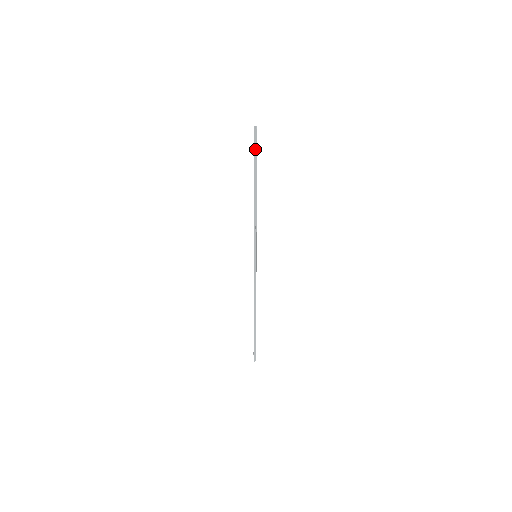
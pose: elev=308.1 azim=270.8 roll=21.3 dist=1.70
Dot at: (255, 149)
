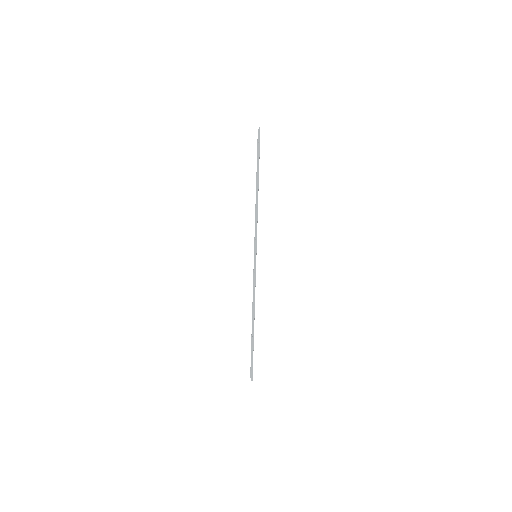
Dot at: occluded
